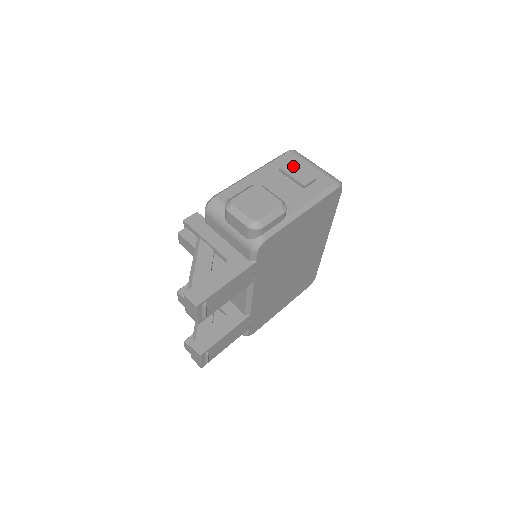
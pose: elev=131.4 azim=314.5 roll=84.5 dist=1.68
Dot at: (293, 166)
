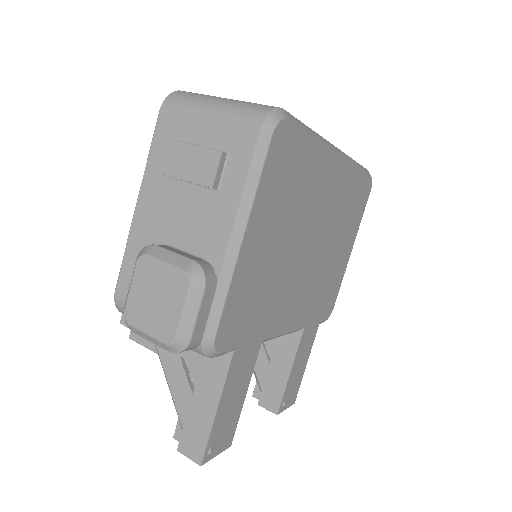
Dot at: (176, 152)
